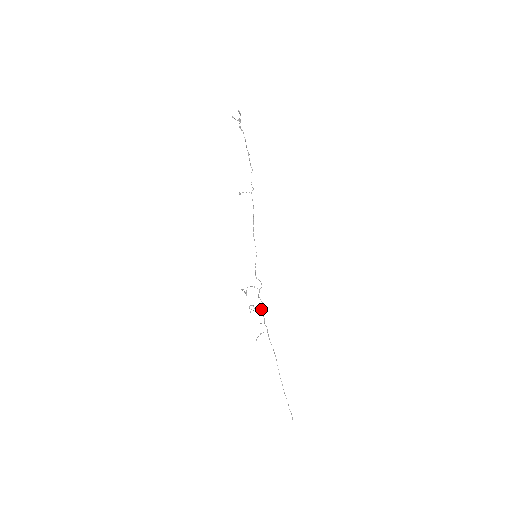
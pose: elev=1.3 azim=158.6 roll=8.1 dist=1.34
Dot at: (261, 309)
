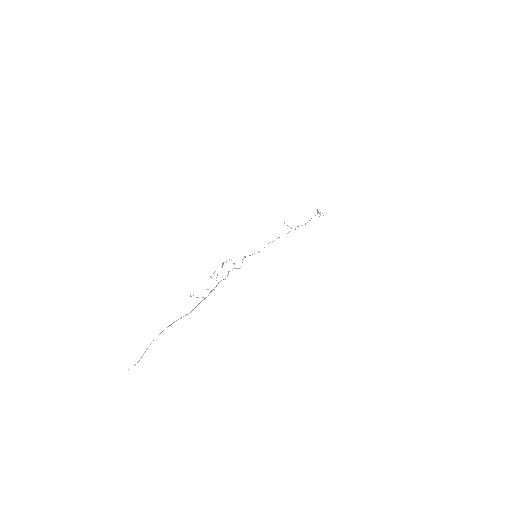
Dot at: (220, 281)
